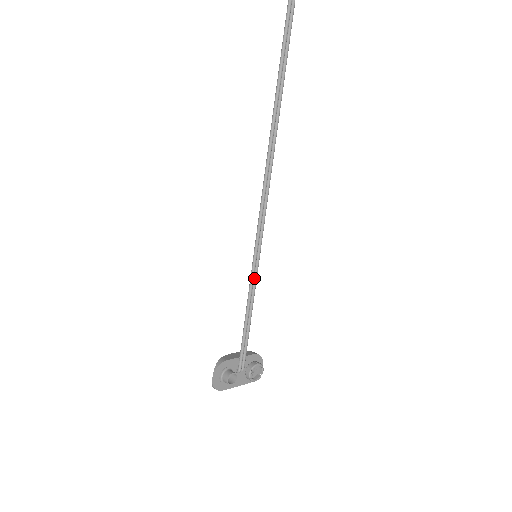
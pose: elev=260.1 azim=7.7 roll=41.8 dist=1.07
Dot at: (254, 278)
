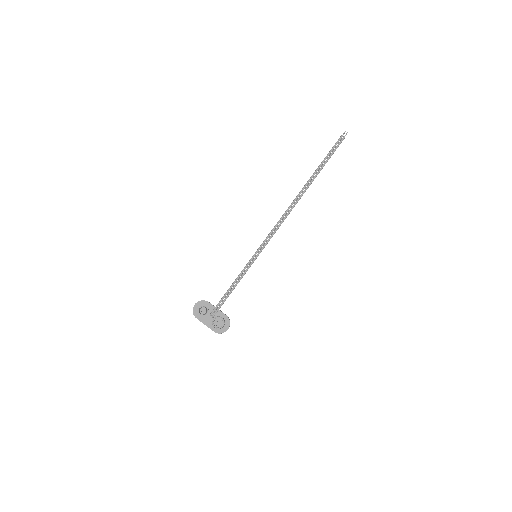
Dot at: (248, 266)
